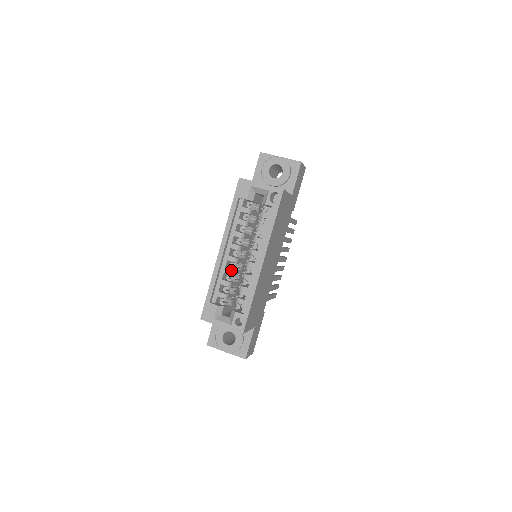
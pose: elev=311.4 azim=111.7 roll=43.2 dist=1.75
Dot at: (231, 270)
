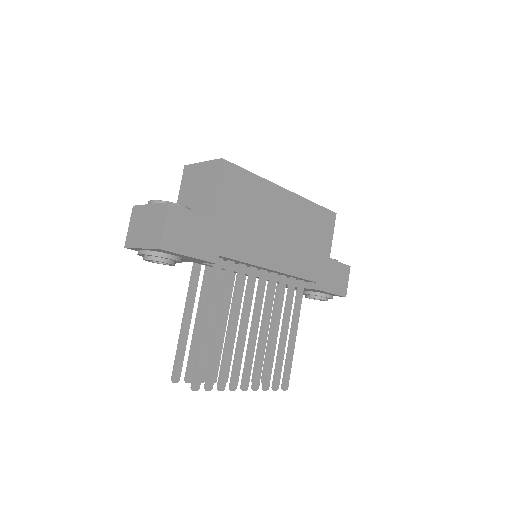
Dot at: occluded
